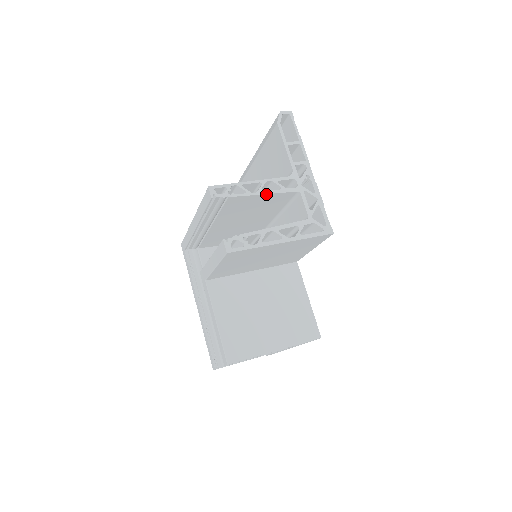
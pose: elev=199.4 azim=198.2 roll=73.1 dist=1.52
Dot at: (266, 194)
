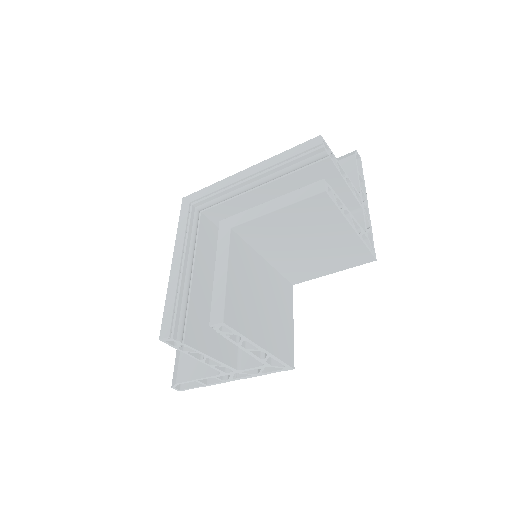
Dot at: (347, 185)
